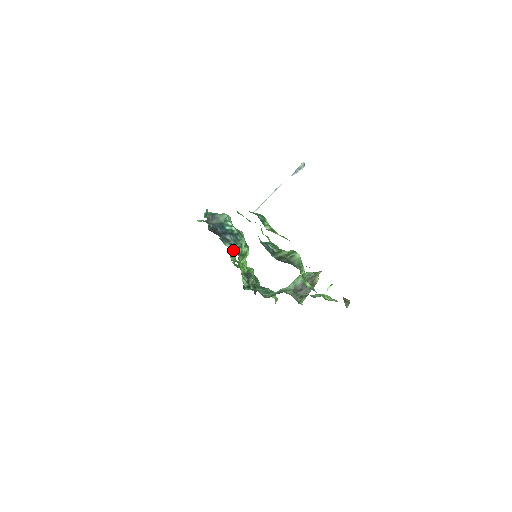
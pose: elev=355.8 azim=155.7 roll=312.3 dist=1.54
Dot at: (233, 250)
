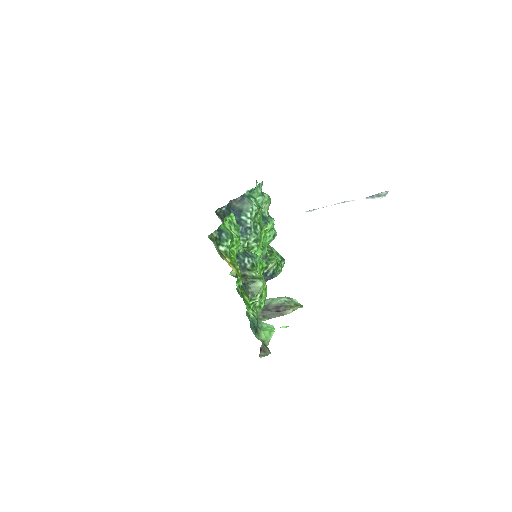
Dot at: occluded
